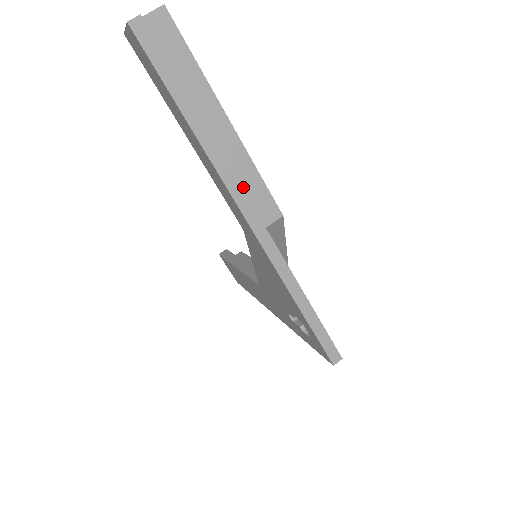
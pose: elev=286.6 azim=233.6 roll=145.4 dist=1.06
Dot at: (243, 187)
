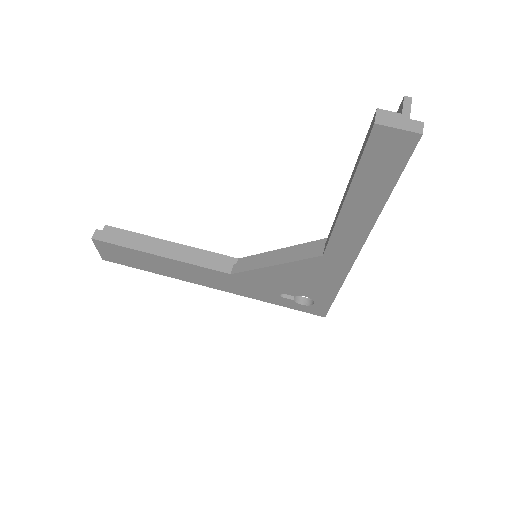
Dot at: occluded
